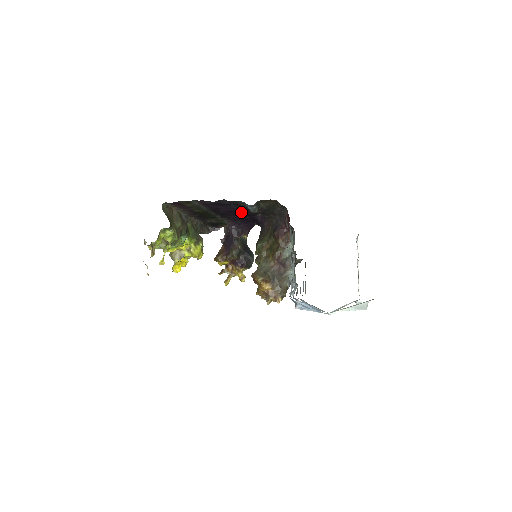
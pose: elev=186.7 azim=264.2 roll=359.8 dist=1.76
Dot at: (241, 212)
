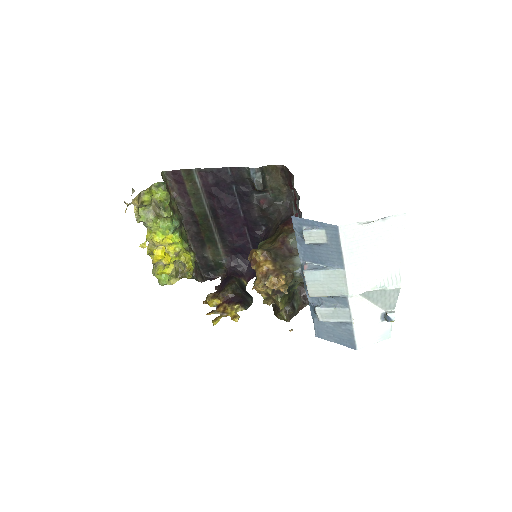
Dot at: (243, 221)
